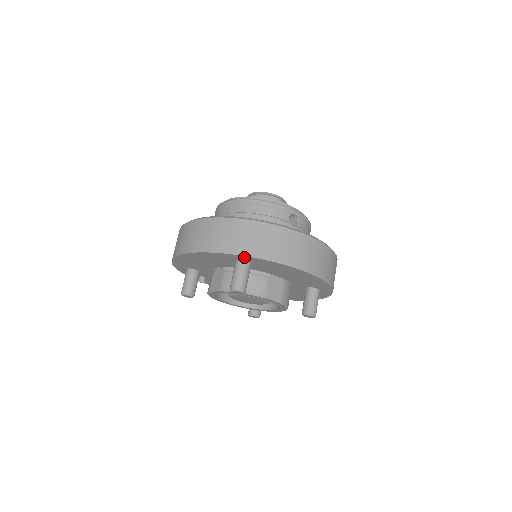
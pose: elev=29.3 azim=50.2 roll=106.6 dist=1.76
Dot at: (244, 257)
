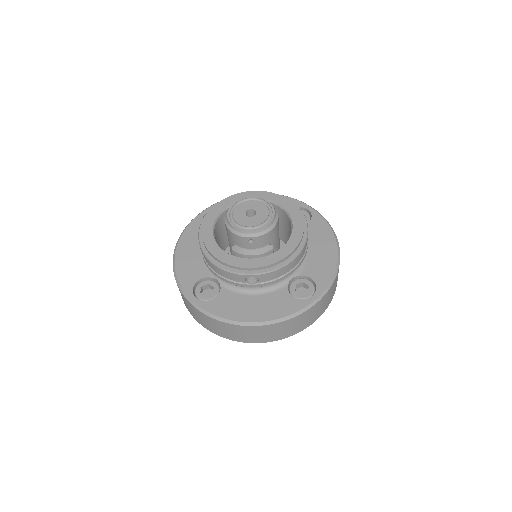
Dot at: occluded
